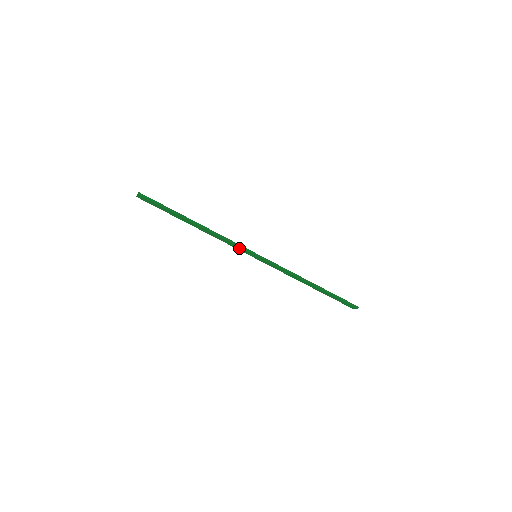
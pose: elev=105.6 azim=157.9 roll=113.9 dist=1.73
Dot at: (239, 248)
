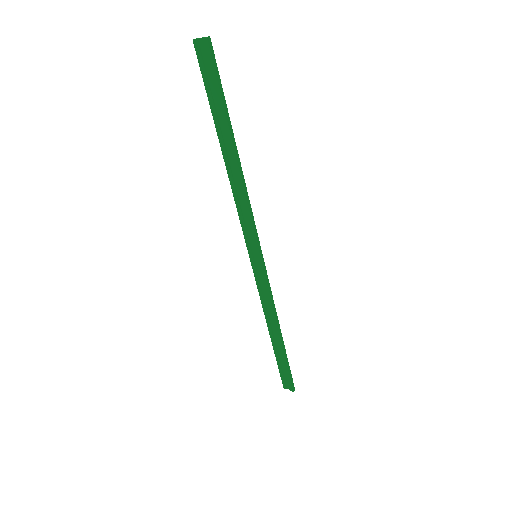
Dot at: (247, 231)
